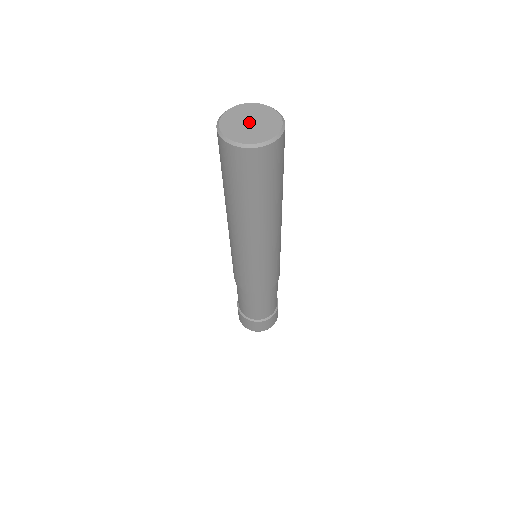
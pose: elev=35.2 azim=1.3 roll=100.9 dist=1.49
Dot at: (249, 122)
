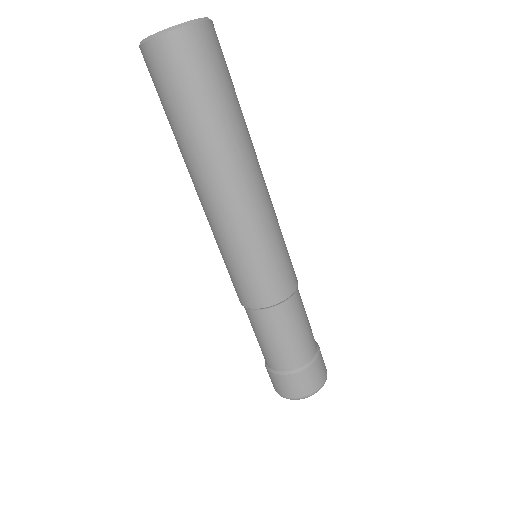
Dot at: occluded
